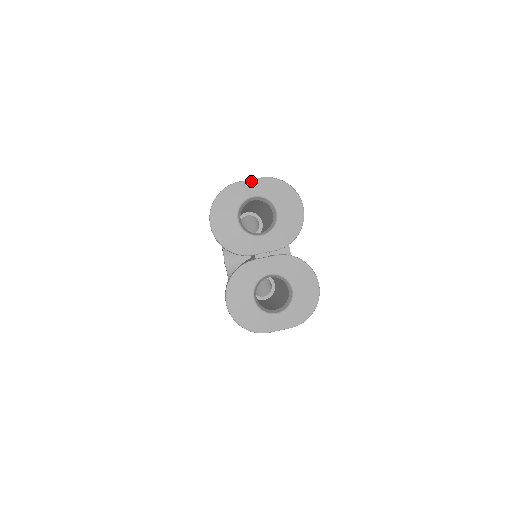
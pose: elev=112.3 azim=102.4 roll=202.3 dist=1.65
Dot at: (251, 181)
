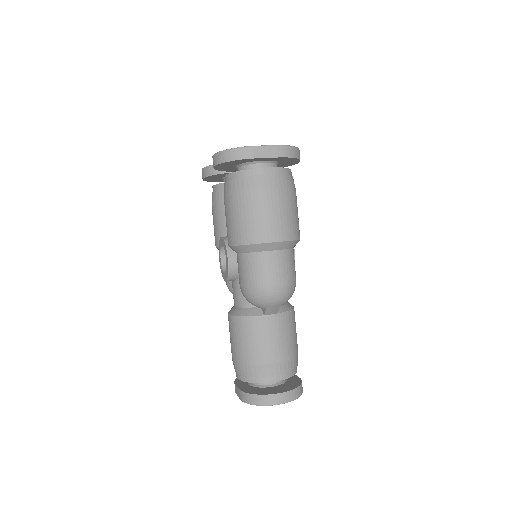
Dot at: occluded
